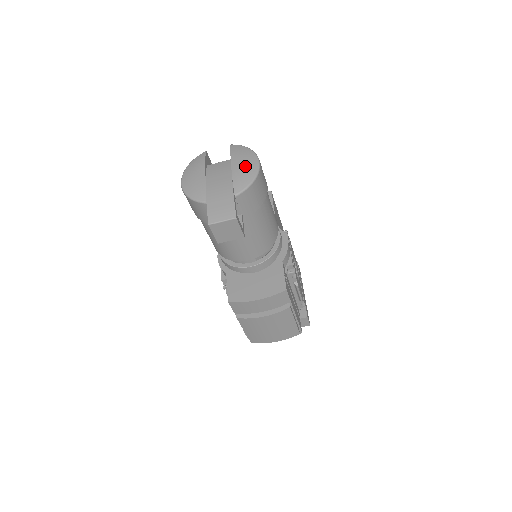
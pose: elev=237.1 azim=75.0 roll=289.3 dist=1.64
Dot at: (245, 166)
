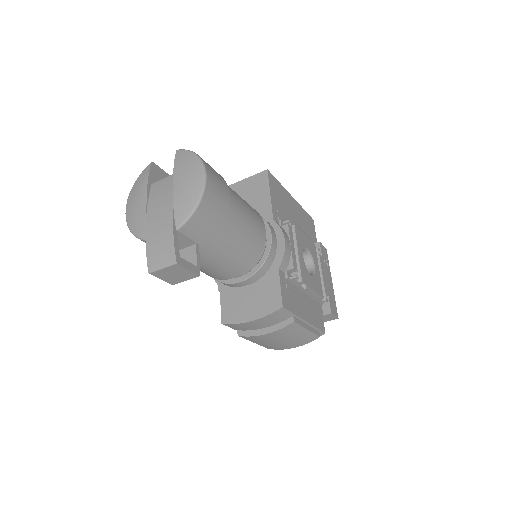
Dot at: (188, 184)
